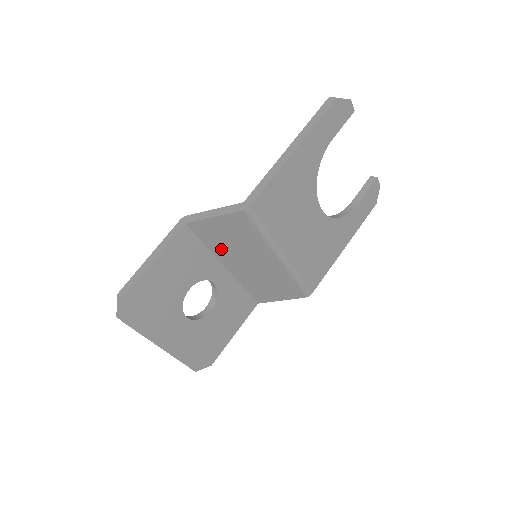
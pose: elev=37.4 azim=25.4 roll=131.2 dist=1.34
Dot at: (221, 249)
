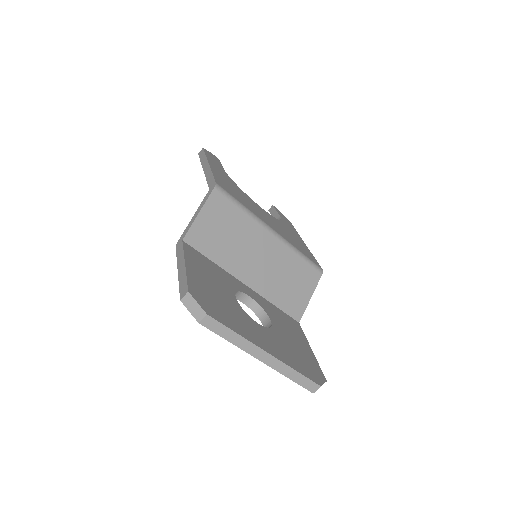
Dot at: (227, 257)
